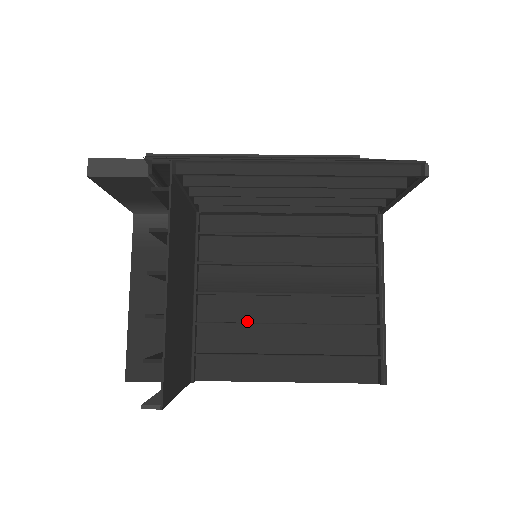
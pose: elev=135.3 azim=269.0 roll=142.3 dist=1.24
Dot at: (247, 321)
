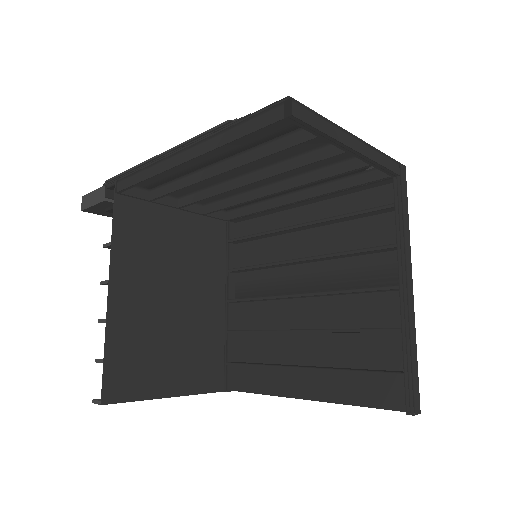
Dot at: (272, 328)
